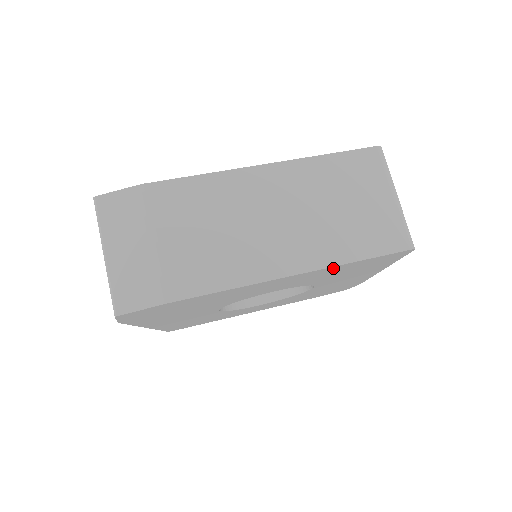
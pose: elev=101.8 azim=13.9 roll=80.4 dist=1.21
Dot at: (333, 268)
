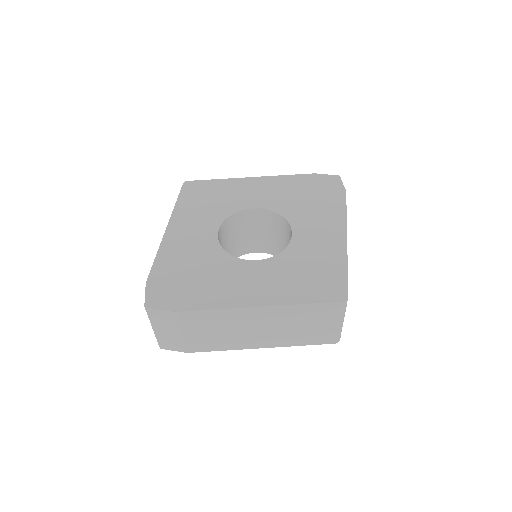
Dot at: occluded
